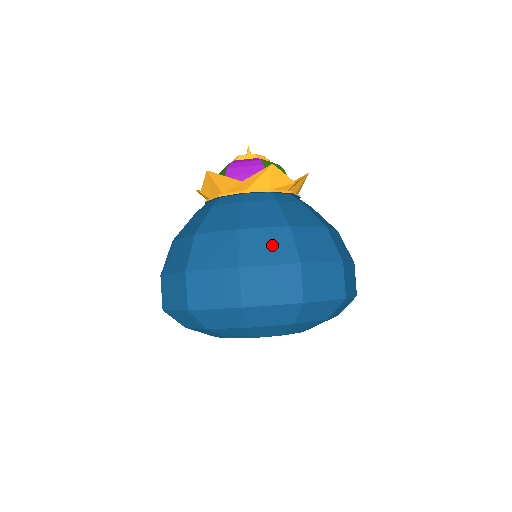
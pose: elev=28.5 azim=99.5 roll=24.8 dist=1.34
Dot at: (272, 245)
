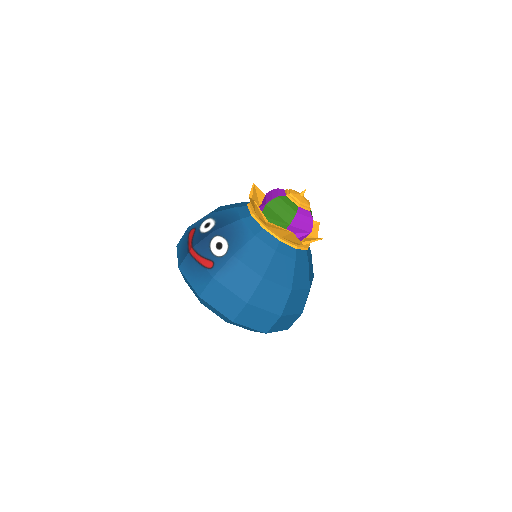
Dot at: (298, 302)
